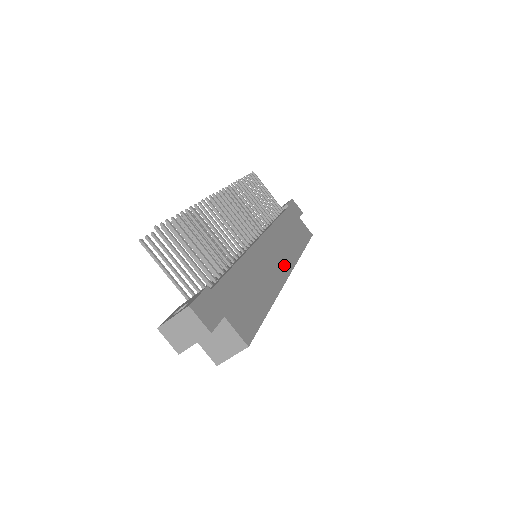
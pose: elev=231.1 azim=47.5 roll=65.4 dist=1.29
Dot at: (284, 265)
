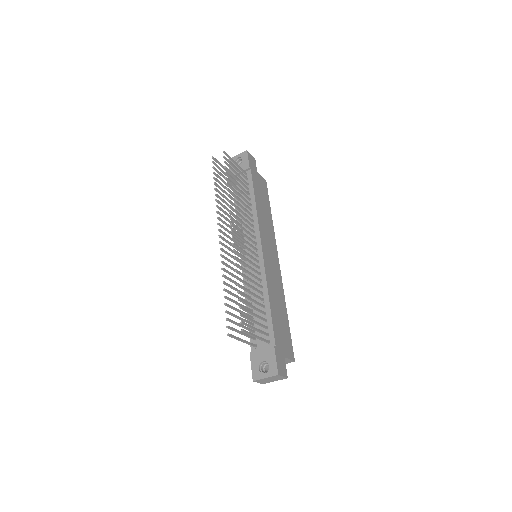
Dot at: (275, 256)
